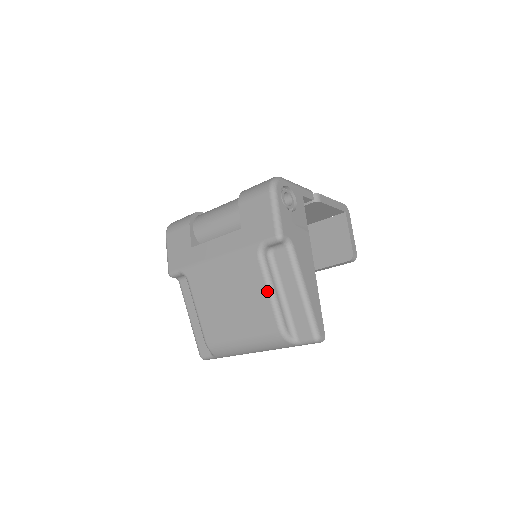
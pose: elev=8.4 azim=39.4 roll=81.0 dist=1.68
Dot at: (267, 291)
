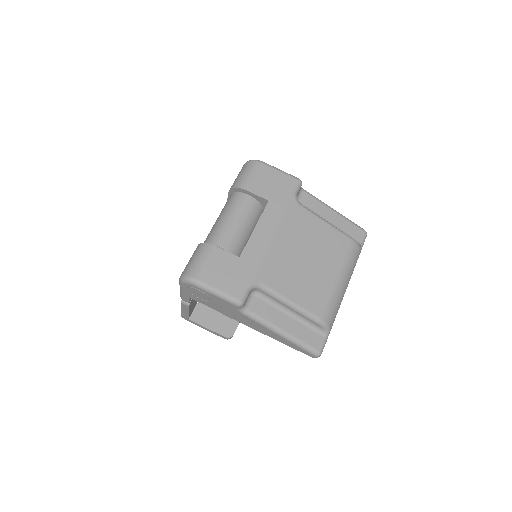
Dot at: (325, 223)
